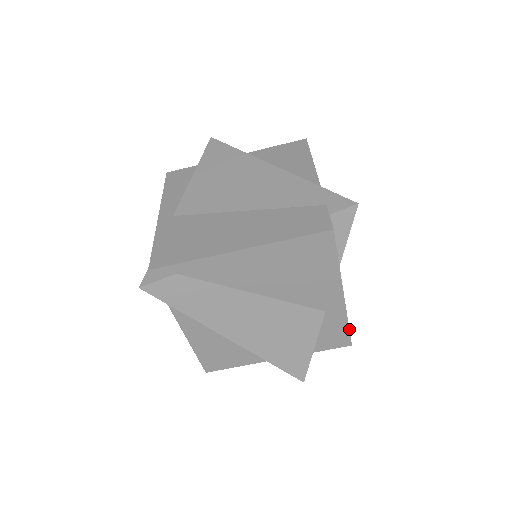
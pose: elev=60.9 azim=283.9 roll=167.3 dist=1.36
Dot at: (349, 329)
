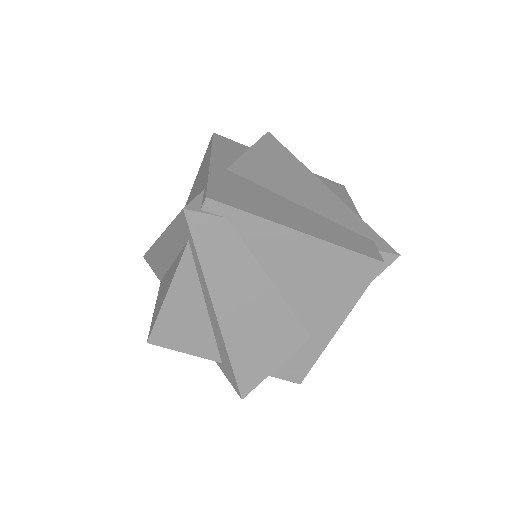
Dot at: (312, 366)
